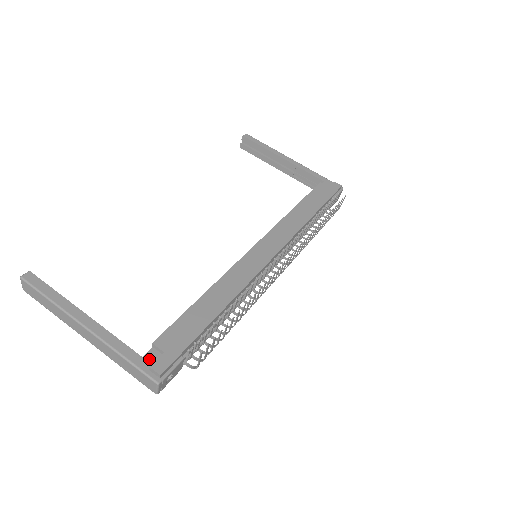
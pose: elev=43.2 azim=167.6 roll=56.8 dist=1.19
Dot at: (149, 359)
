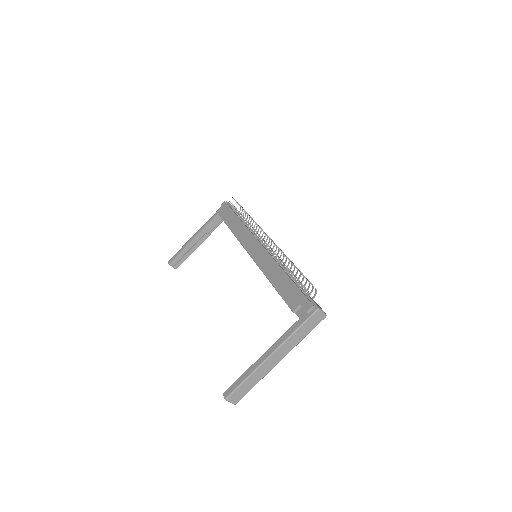
Dot at: (302, 314)
